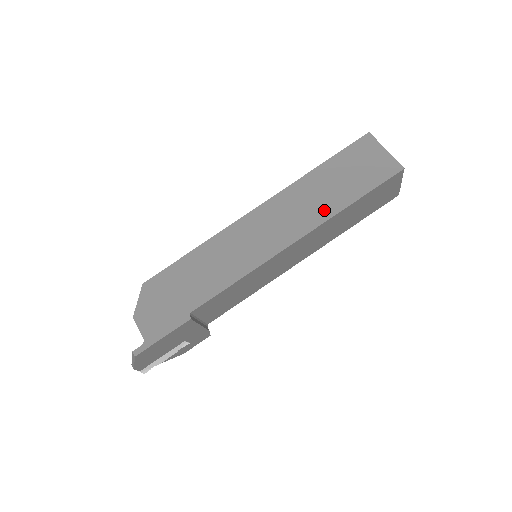
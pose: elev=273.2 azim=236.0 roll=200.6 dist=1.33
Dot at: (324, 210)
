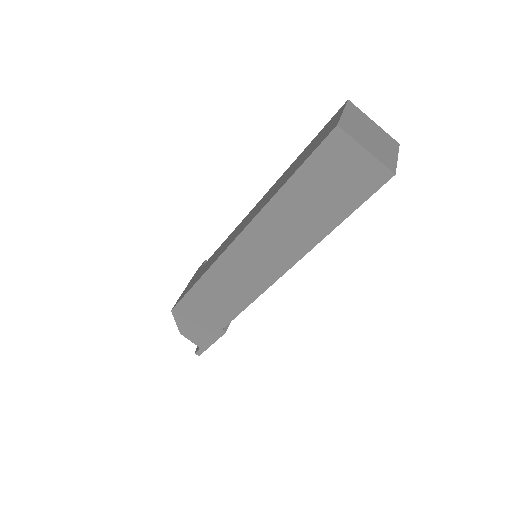
Dot at: (308, 236)
